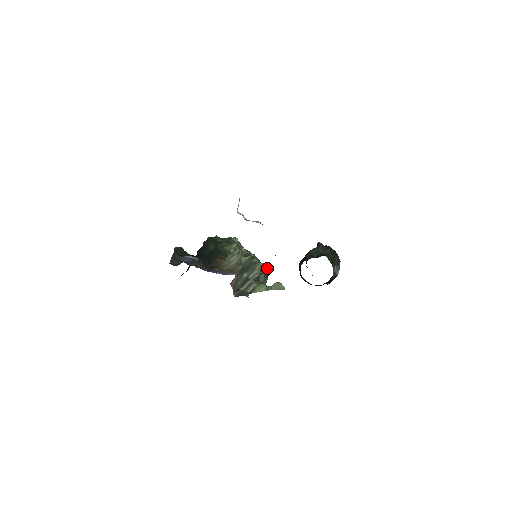
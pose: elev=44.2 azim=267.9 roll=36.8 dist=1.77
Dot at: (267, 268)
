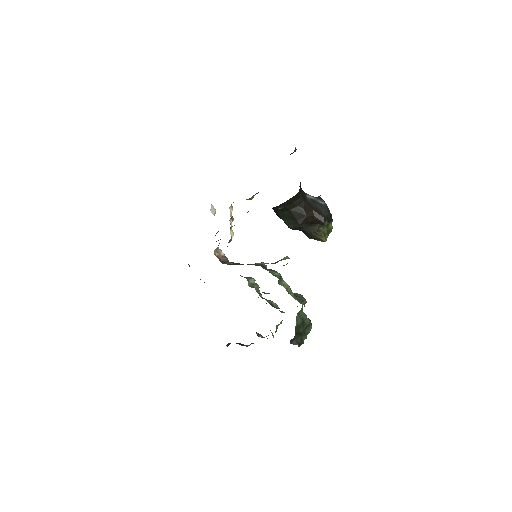
Dot at: (300, 296)
